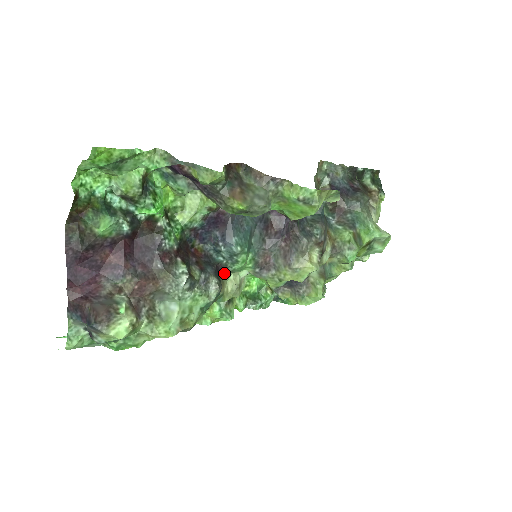
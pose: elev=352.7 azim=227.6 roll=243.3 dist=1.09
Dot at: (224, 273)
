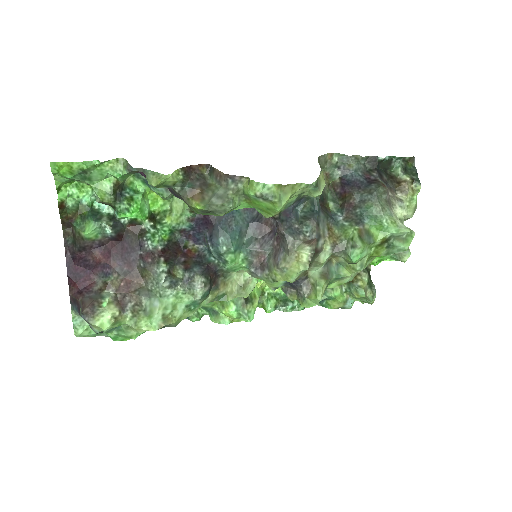
Dot at: (221, 273)
